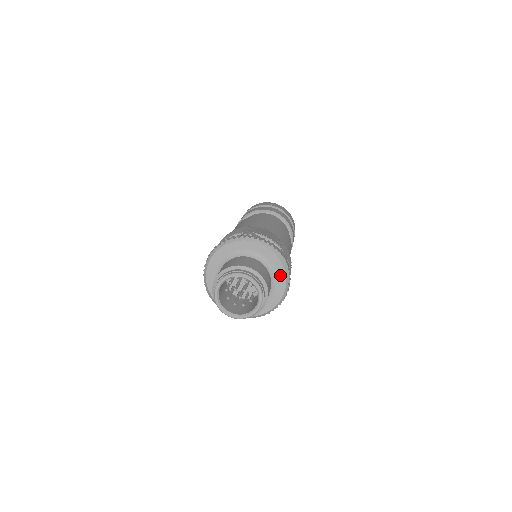
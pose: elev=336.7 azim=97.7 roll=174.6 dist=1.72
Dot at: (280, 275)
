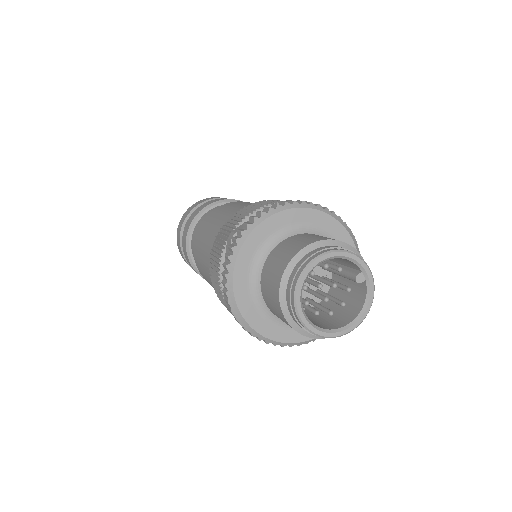
Dot at: occluded
